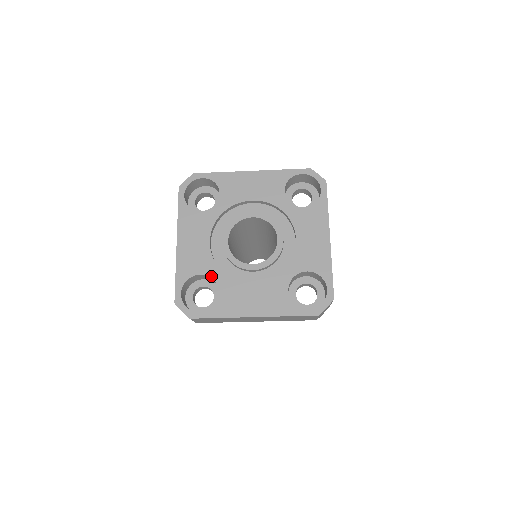
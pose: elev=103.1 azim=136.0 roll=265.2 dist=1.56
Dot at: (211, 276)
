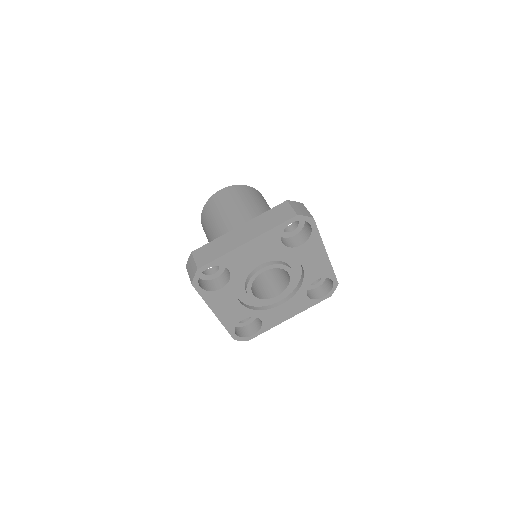
Dot at: occluded
